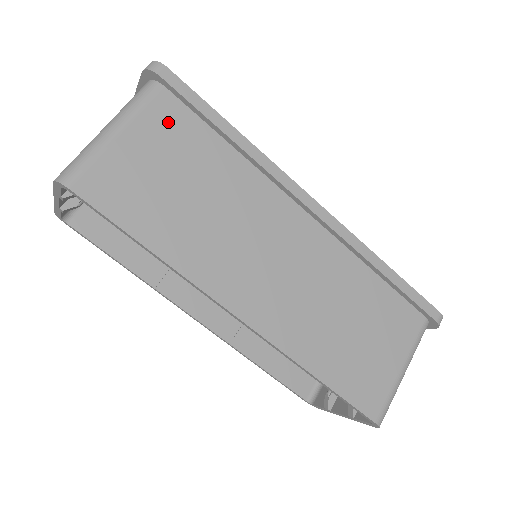
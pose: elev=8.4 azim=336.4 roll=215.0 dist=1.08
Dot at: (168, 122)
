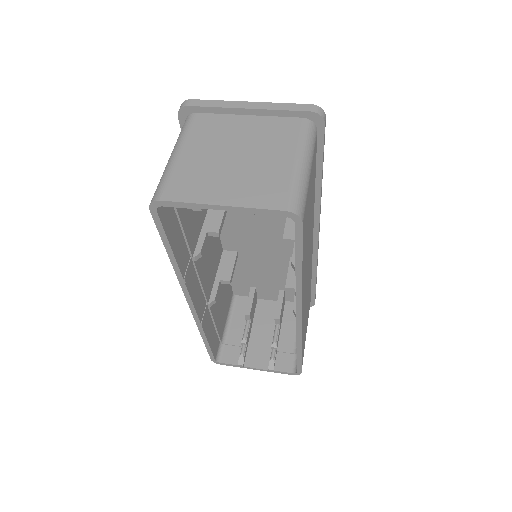
Dot at: (314, 163)
